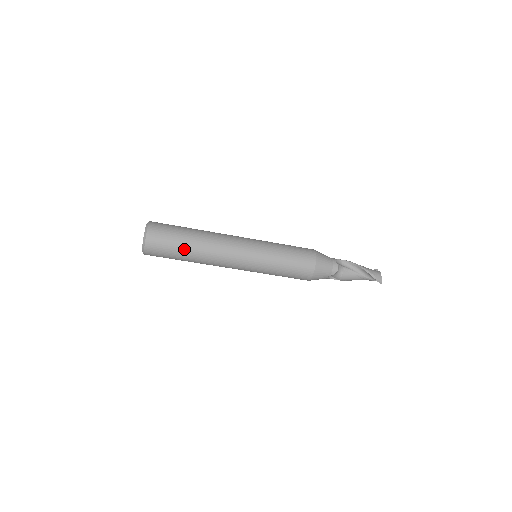
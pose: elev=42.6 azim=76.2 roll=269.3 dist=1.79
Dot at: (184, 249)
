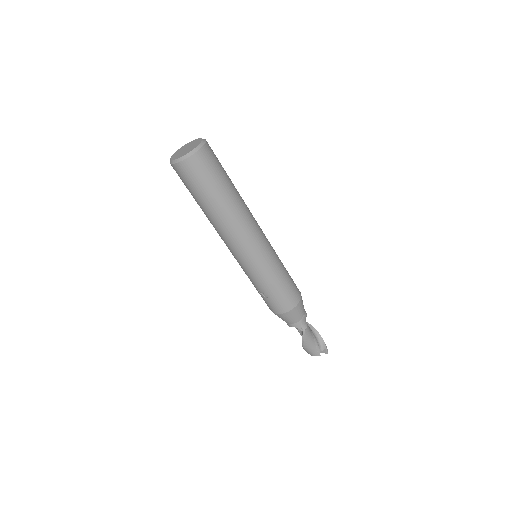
Dot at: (230, 182)
